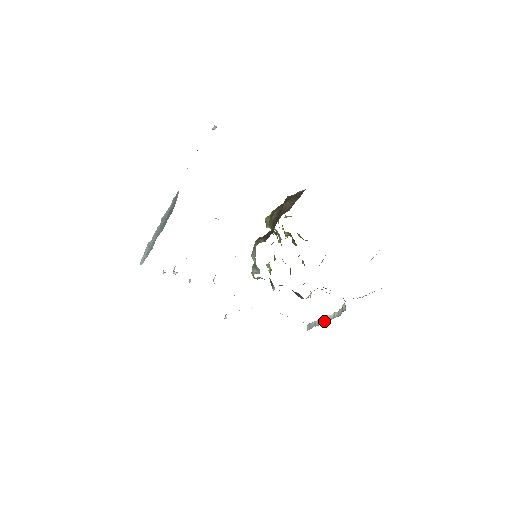
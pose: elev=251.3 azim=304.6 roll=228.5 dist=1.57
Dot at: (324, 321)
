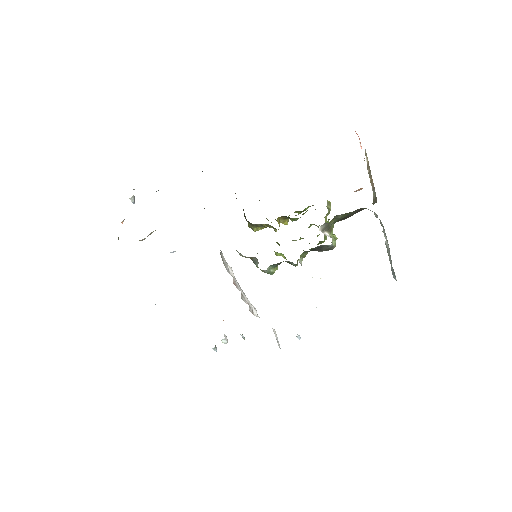
Dot at: (389, 252)
